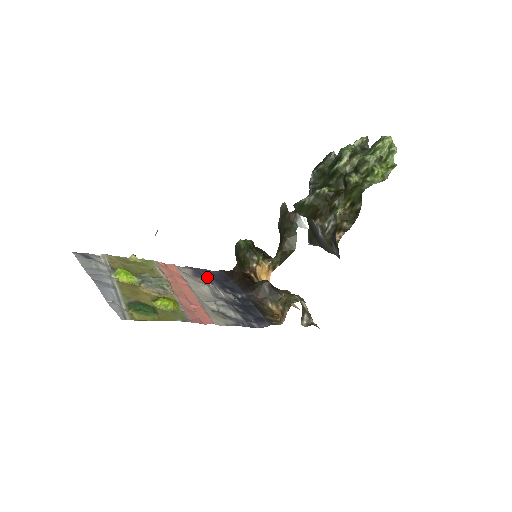
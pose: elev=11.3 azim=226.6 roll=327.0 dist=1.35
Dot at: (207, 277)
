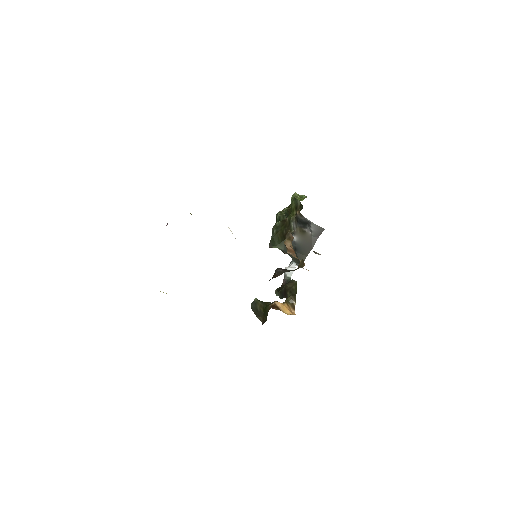
Dot at: occluded
